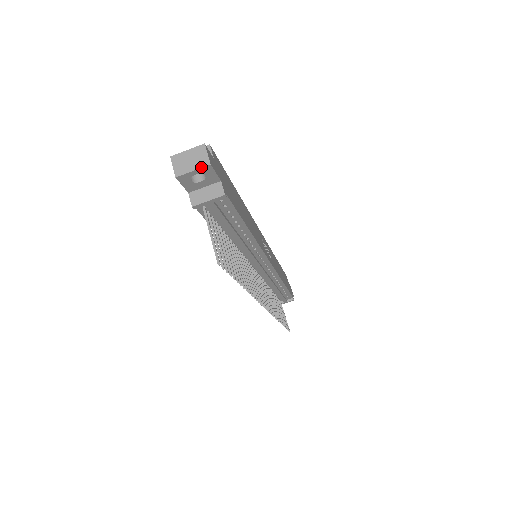
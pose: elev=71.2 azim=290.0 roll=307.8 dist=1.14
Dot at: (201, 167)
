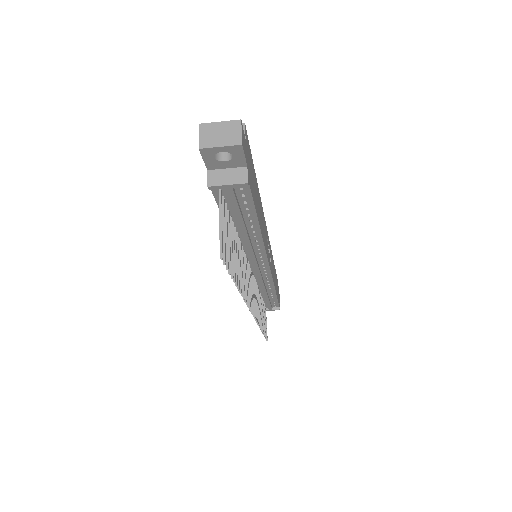
Dot at: (231, 145)
